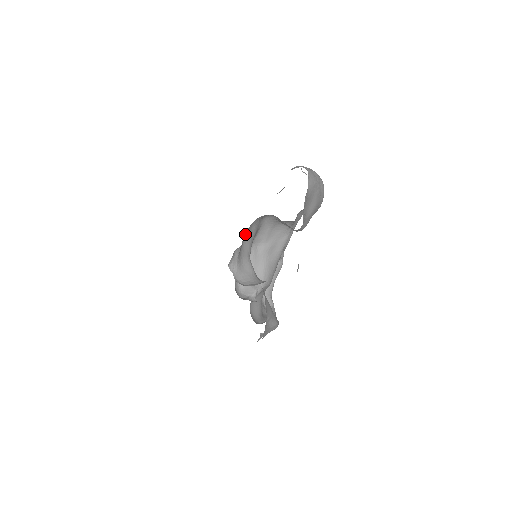
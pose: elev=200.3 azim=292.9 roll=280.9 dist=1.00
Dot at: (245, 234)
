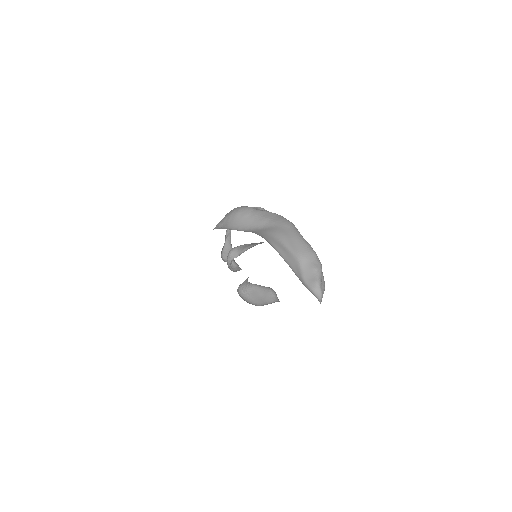
Dot at: occluded
